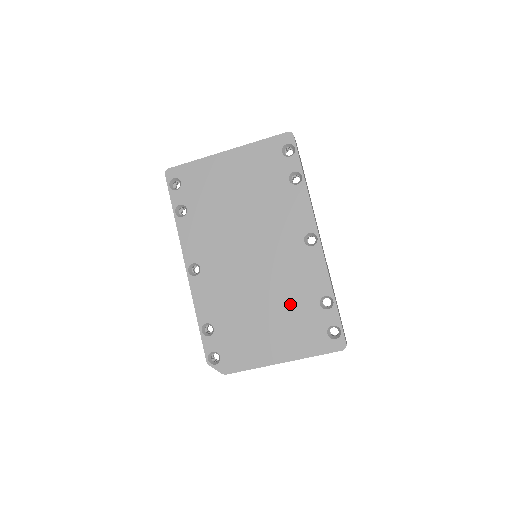
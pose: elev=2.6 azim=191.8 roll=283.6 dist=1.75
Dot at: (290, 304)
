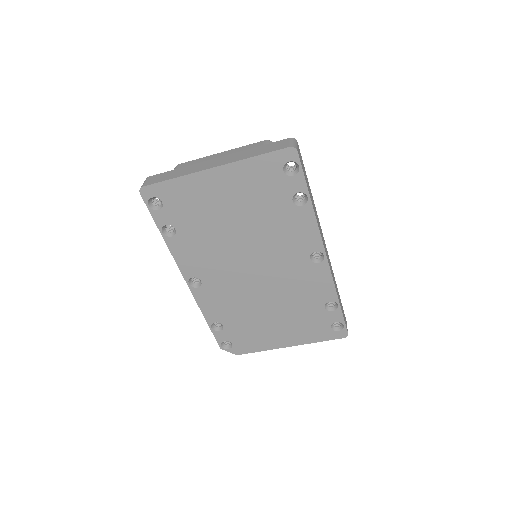
Dot at: (296, 308)
